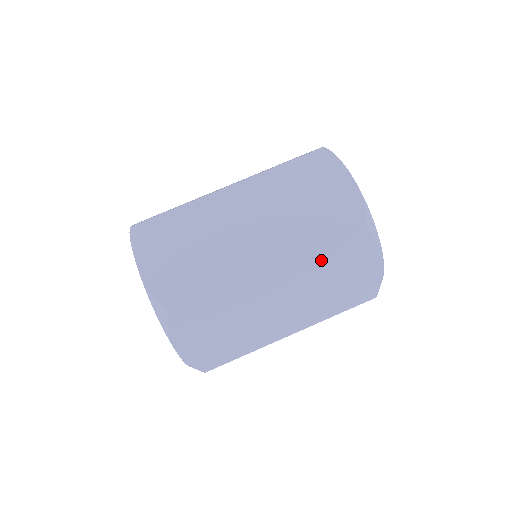
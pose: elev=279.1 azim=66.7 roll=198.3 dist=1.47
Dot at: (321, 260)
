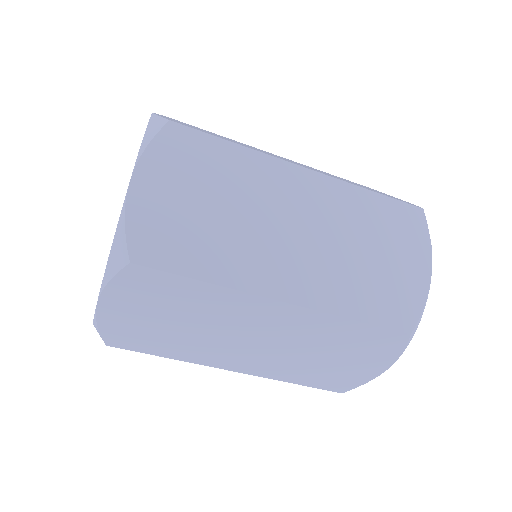
Dot at: (339, 330)
